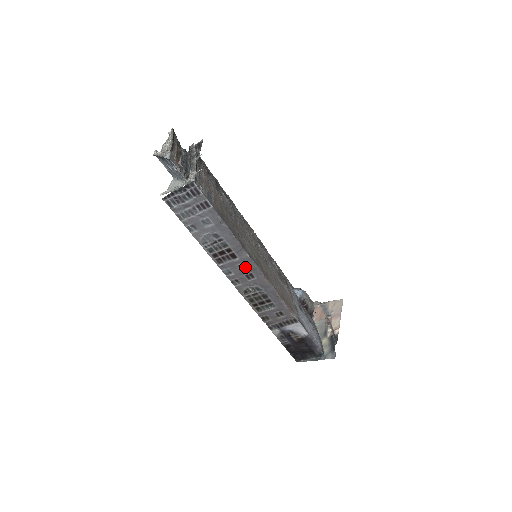
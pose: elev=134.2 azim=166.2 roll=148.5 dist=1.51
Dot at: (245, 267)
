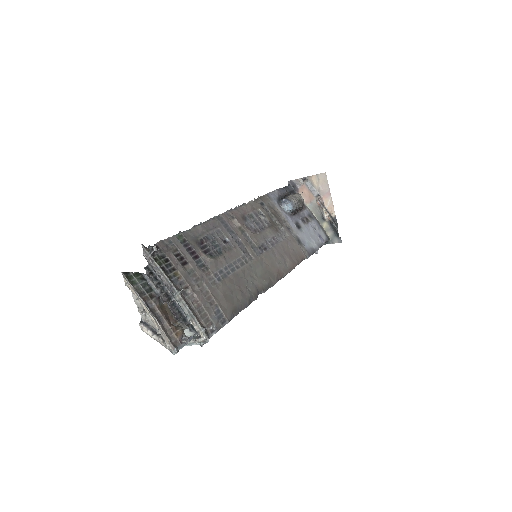
Dot at: occluded
